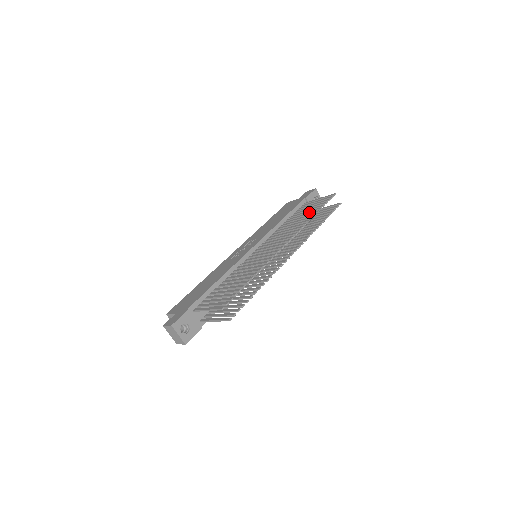
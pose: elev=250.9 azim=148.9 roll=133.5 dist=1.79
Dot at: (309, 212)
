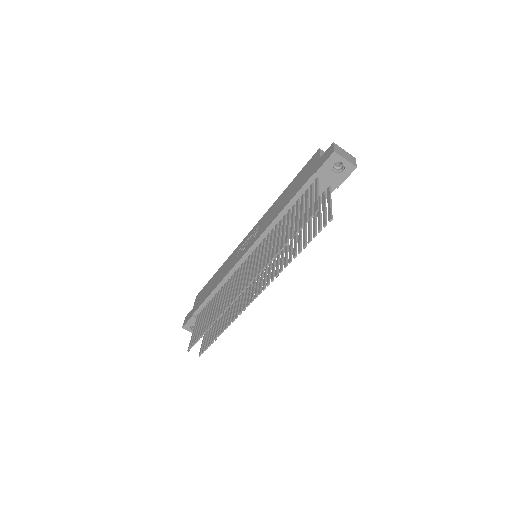
Dot at: (291, 227)
